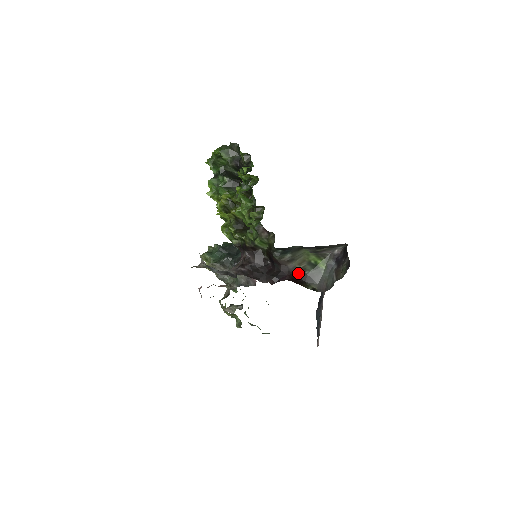
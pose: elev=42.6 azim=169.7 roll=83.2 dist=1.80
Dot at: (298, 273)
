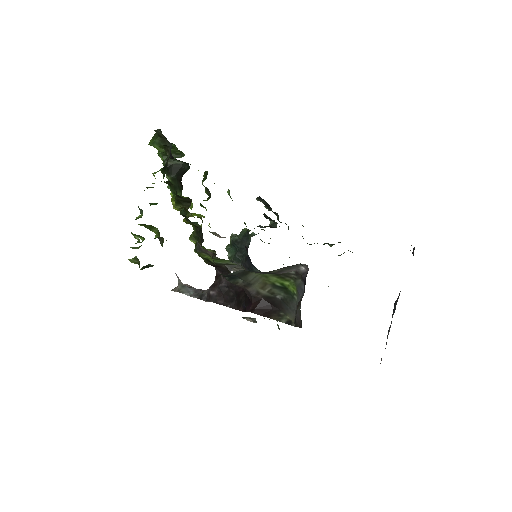
Dot at: (267, 298)
